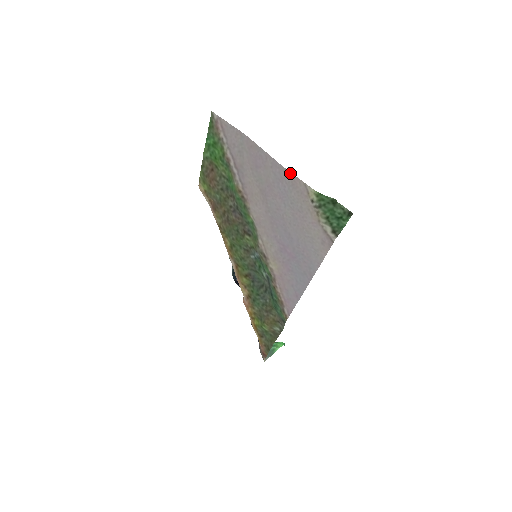
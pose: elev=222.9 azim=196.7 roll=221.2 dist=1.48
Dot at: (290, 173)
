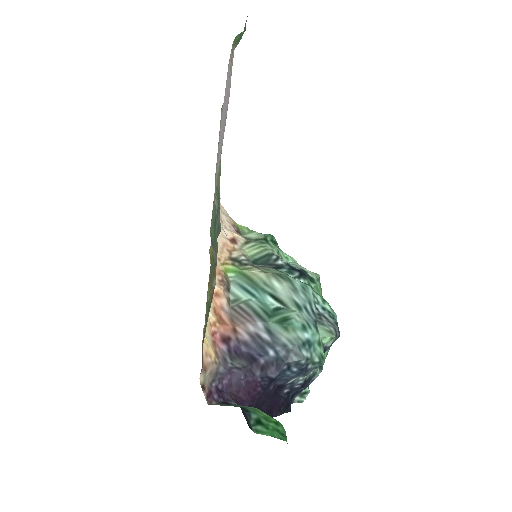
Dot at: (229, 60)
